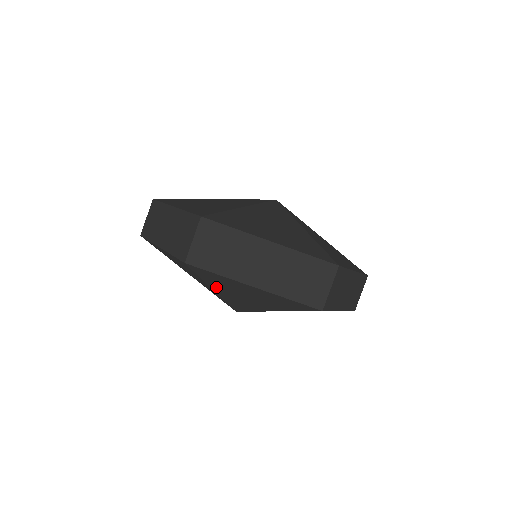
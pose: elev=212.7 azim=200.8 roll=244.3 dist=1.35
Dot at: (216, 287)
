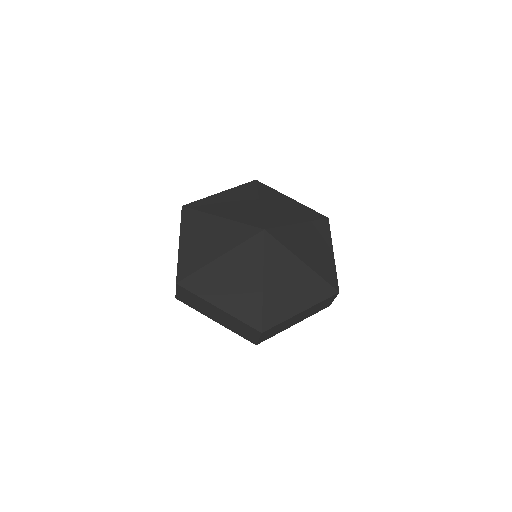
Dot at: occluded
